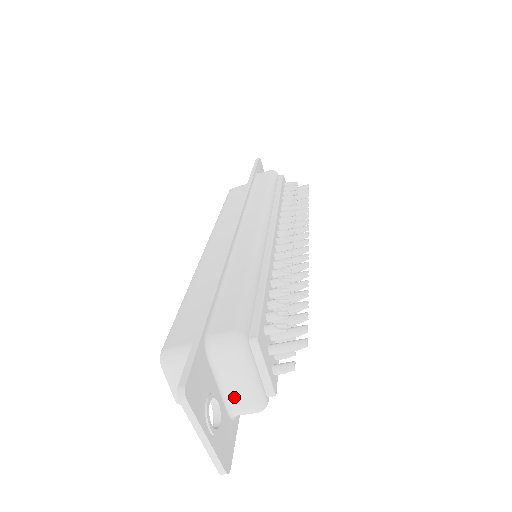
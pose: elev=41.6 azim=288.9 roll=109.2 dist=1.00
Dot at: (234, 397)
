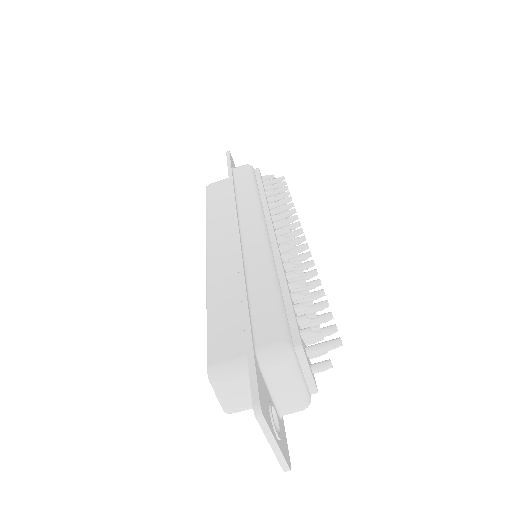
Dot at: (284, 400)
